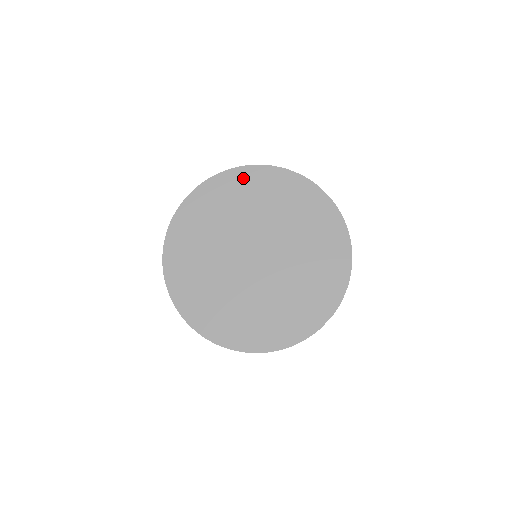
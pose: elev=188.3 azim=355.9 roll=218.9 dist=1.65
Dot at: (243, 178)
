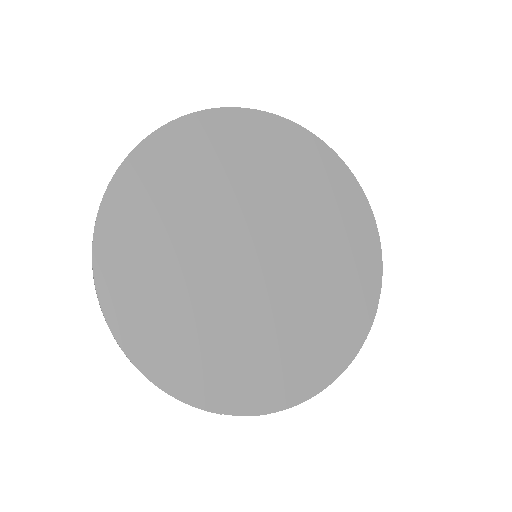
Dot at: (338, 180)
